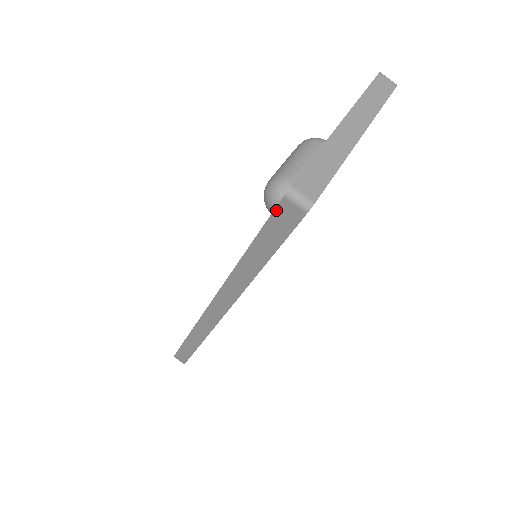
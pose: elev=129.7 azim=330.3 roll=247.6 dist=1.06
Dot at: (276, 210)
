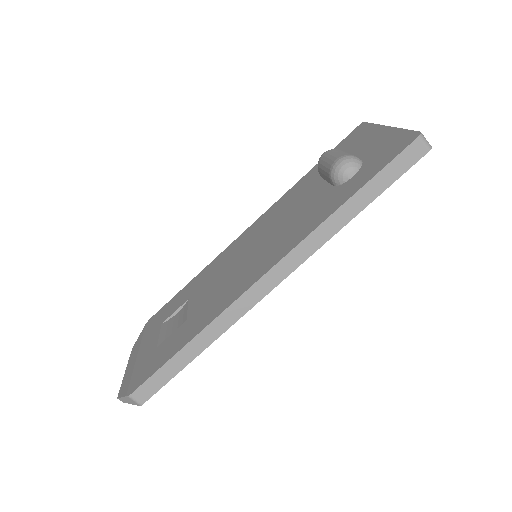
Dot at: (406, 149)
